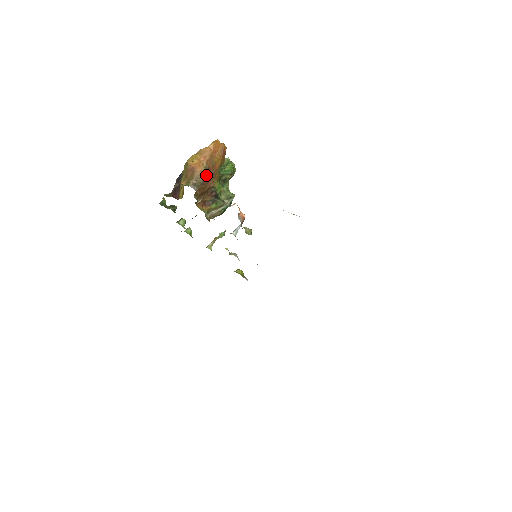
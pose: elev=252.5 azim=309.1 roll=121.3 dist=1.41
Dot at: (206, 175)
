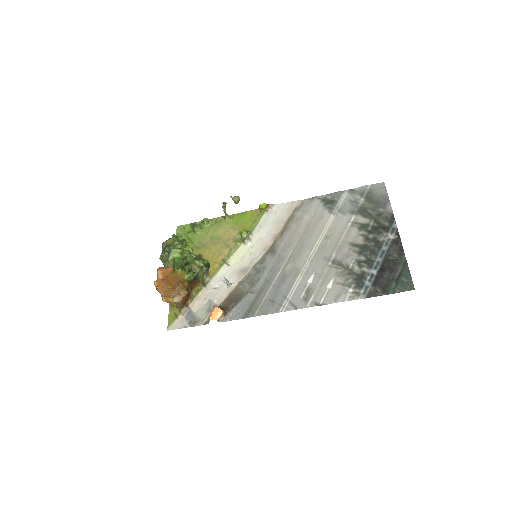
Dot at: (178, 302)
